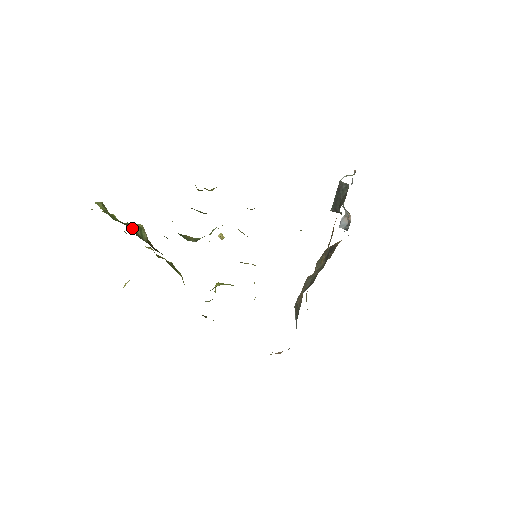
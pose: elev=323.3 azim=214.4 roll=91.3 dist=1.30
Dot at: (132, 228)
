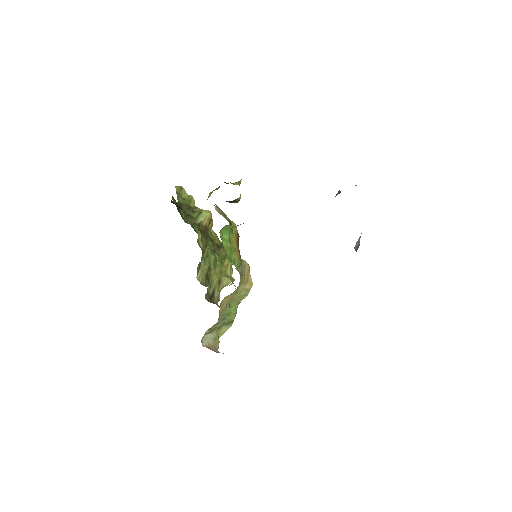
Dot at: (191, 210)
